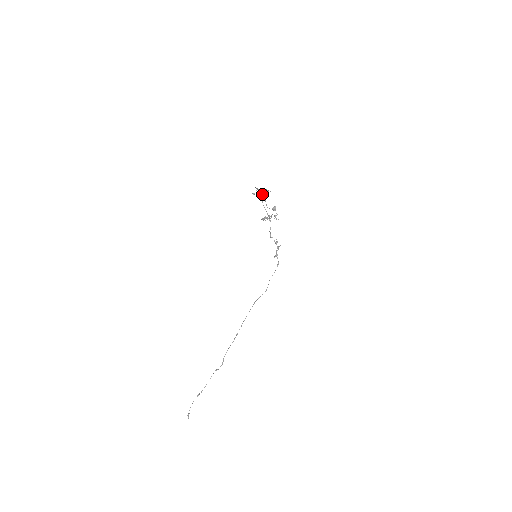
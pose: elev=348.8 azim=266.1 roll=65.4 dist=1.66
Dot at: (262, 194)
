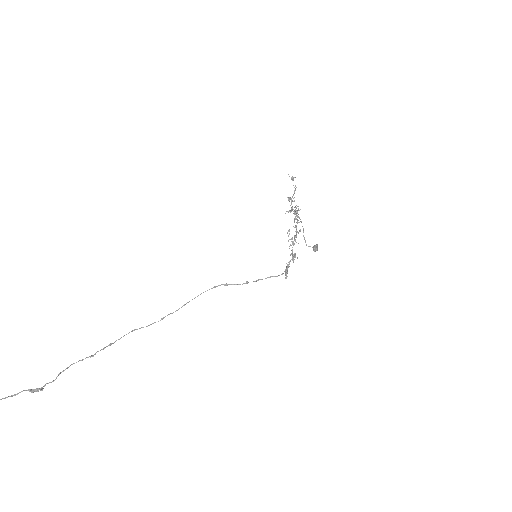
Dot at: occluded
